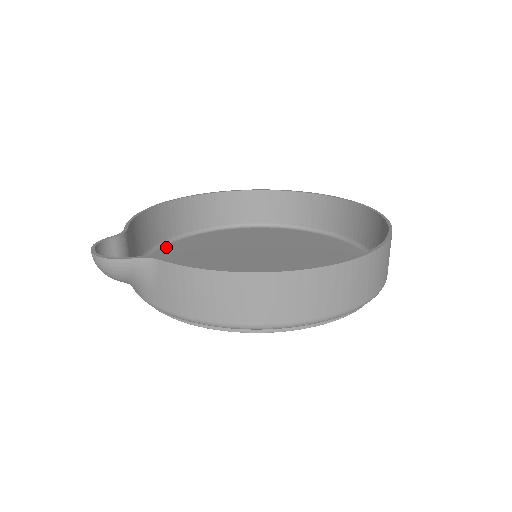
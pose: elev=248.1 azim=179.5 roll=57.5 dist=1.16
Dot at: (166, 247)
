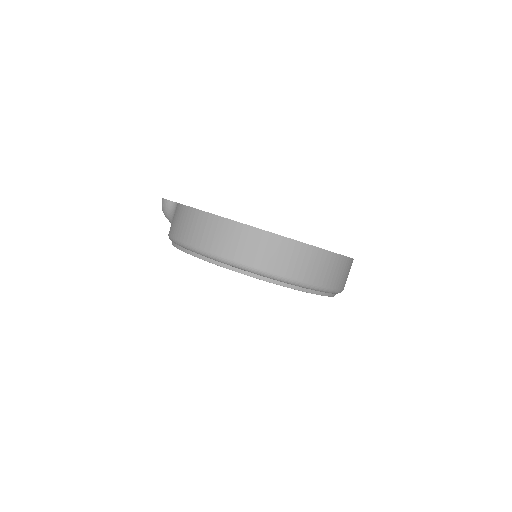
Dot at: occluded
